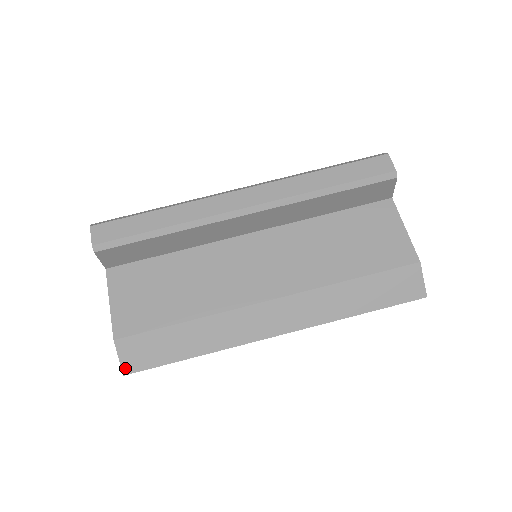
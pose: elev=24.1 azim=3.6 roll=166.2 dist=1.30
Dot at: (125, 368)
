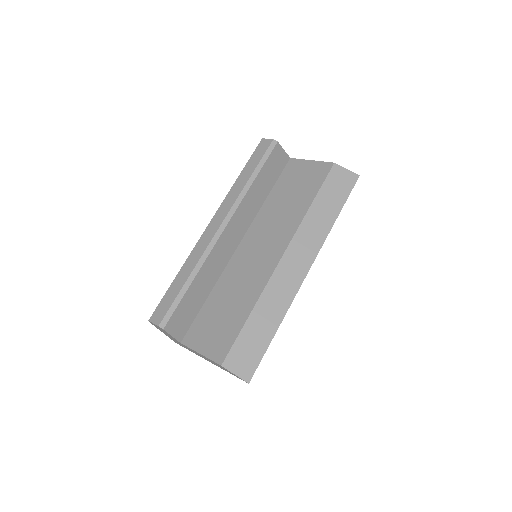
Dot at: (245, 378)
